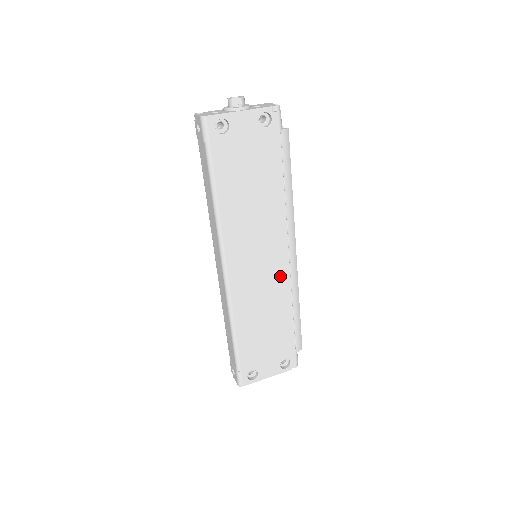
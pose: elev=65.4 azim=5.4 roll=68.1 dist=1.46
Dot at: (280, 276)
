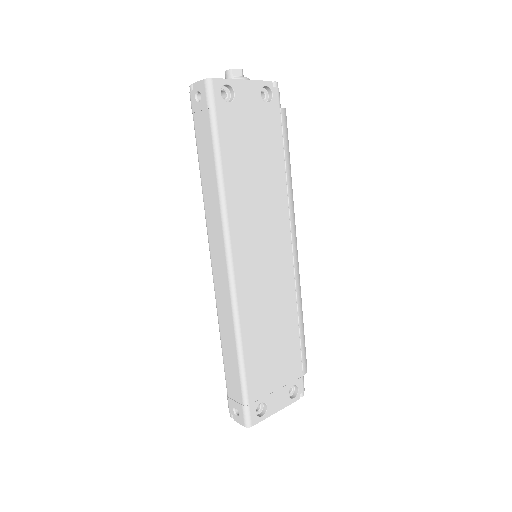
Dot at: (285, 277)
